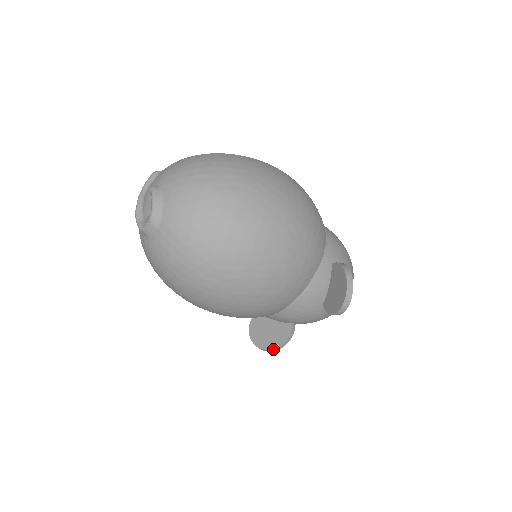
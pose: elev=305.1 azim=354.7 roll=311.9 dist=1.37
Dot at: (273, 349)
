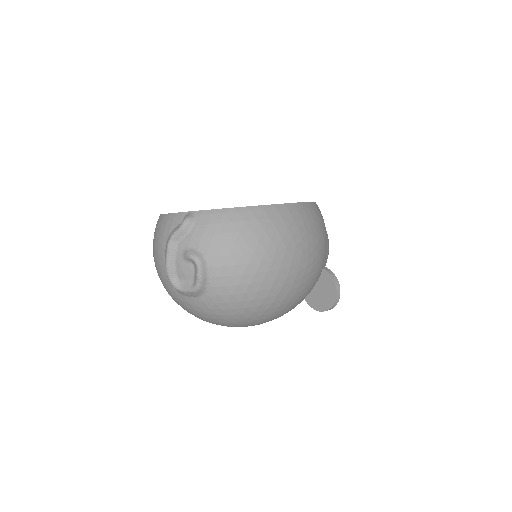
Dot at: occluded
